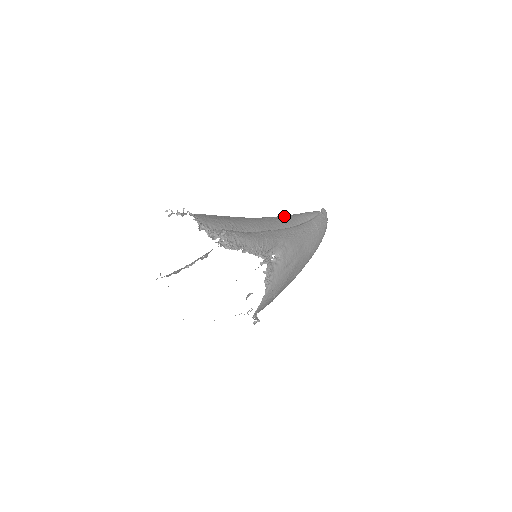
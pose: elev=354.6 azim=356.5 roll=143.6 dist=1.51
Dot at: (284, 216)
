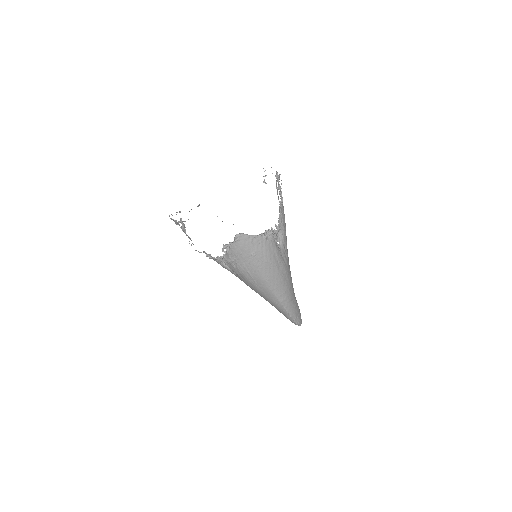
Dot at: occluded
